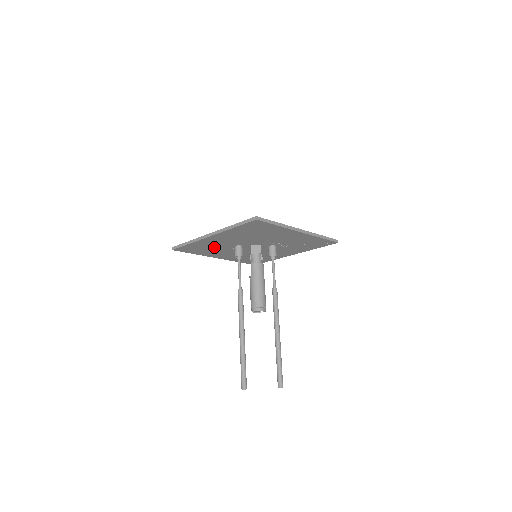
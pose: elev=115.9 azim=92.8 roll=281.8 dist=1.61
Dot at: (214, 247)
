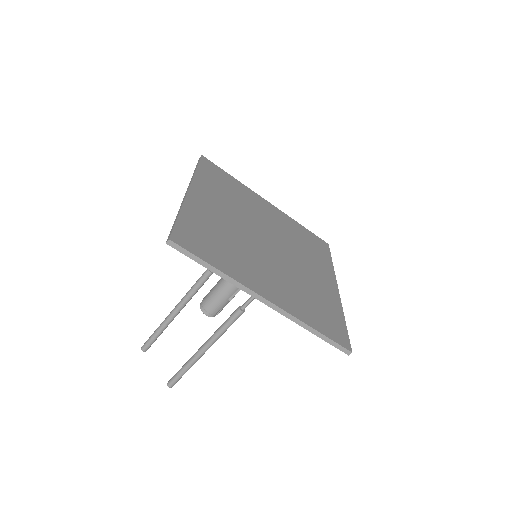
Dot at: occluded
